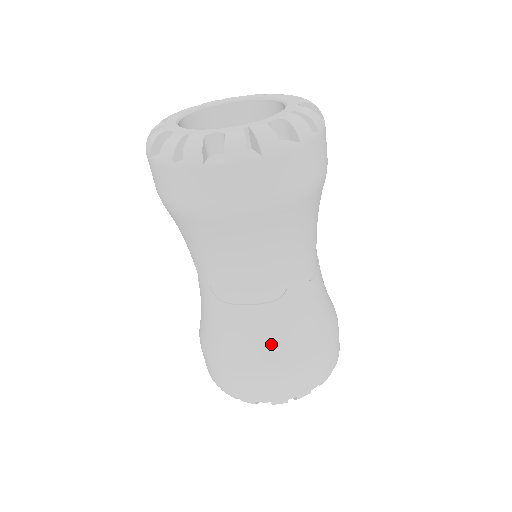
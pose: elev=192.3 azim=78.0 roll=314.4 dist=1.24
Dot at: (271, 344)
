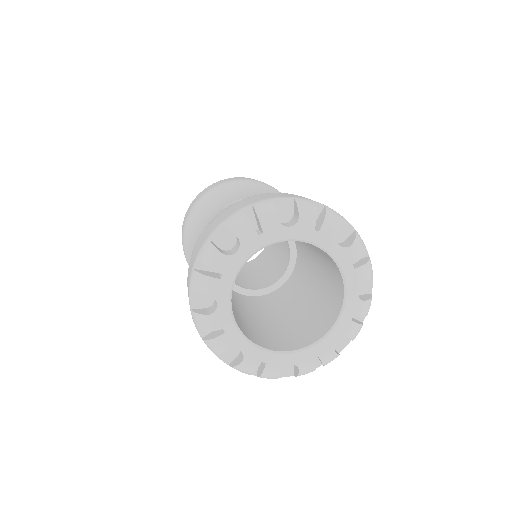
Dot at: occluded
